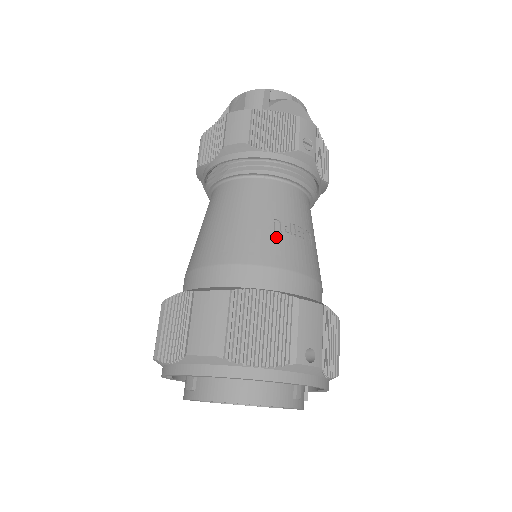
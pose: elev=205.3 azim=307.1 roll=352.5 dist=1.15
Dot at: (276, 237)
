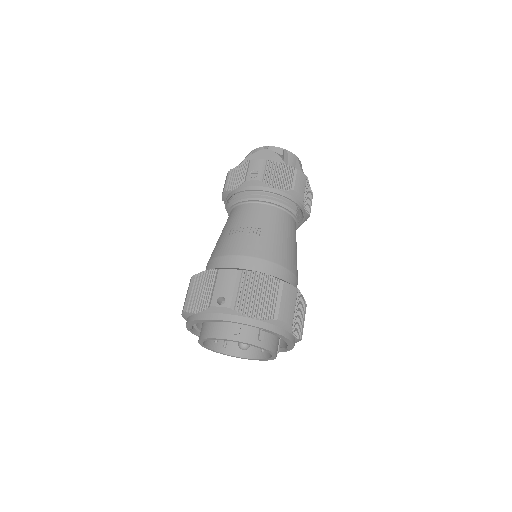
Dot at: (229, 238)
